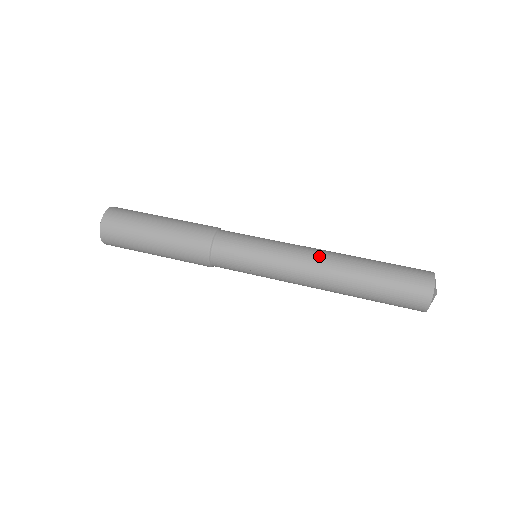
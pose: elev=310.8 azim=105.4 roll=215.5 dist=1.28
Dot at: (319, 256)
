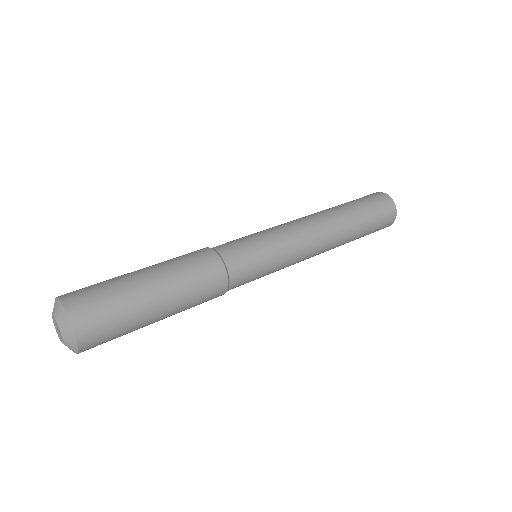
Dot at: occluded
